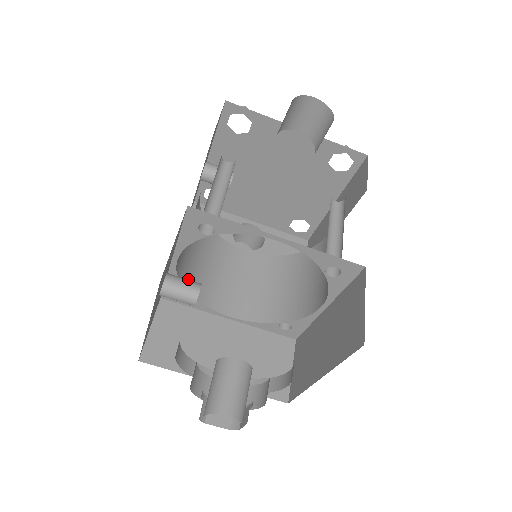
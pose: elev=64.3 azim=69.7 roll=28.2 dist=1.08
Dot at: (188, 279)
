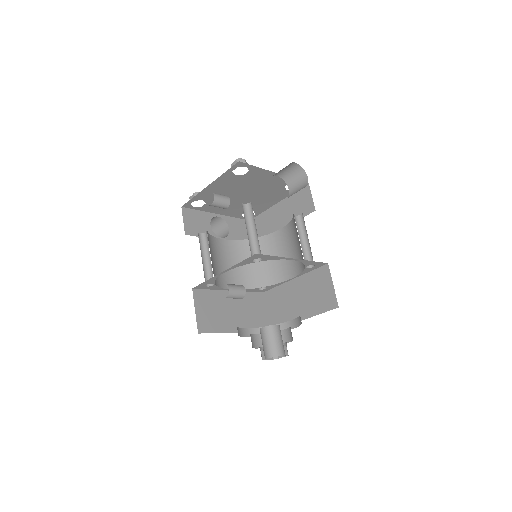
Dot at: occluded
